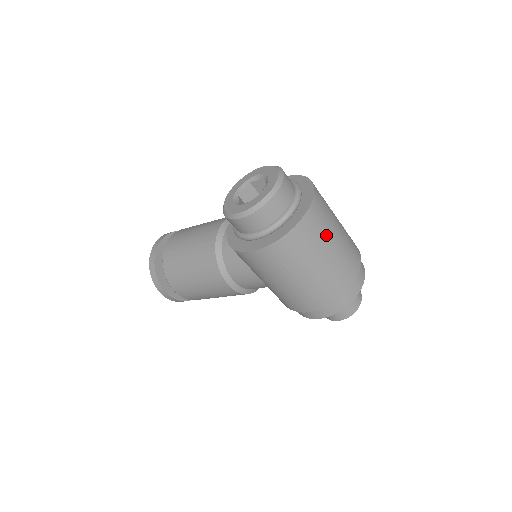
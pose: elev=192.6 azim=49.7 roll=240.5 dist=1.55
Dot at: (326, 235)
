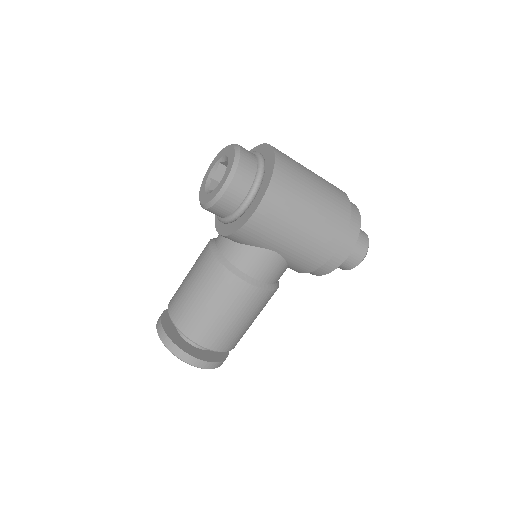
Dot at: (301, 168)
